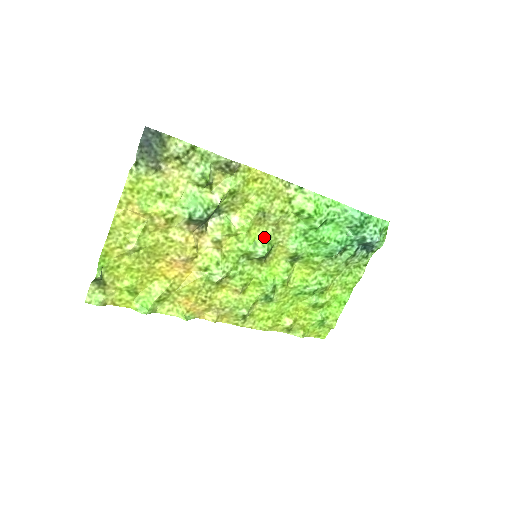
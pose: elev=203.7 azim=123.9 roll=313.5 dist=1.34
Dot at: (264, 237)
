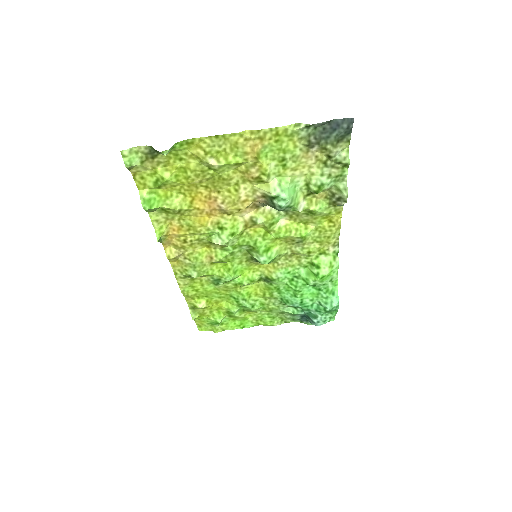
Dot at: (277, 252)
